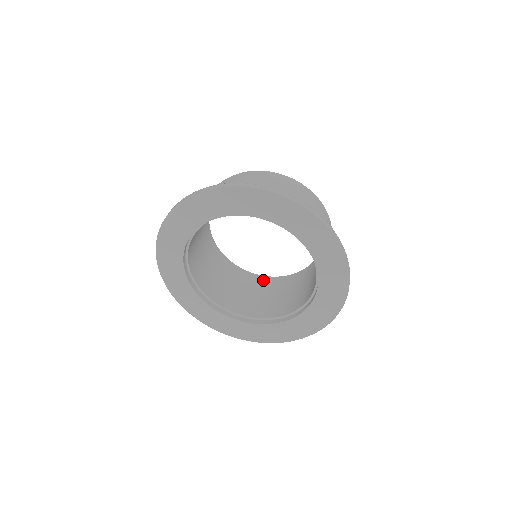
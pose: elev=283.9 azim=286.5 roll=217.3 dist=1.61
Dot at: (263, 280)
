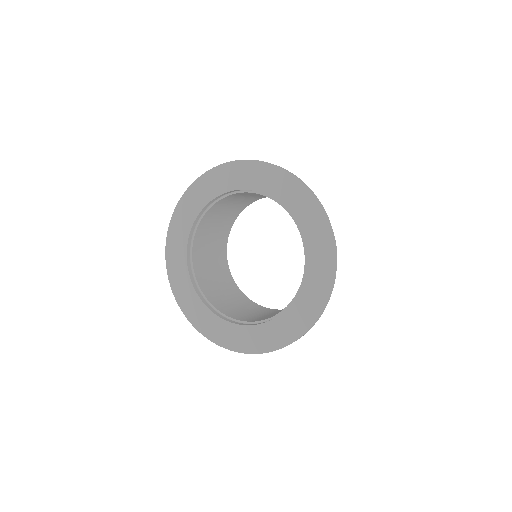
Dot at: (232, 283)
